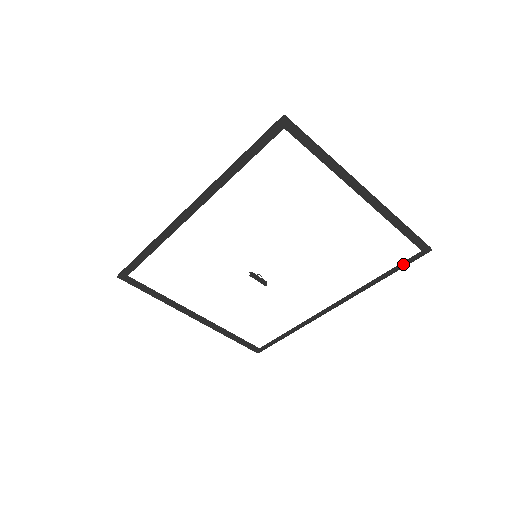
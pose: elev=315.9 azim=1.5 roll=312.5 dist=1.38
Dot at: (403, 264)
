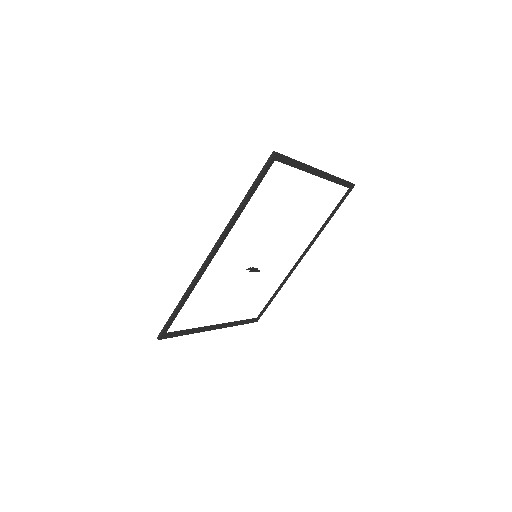
Dot at: (340, 203)
